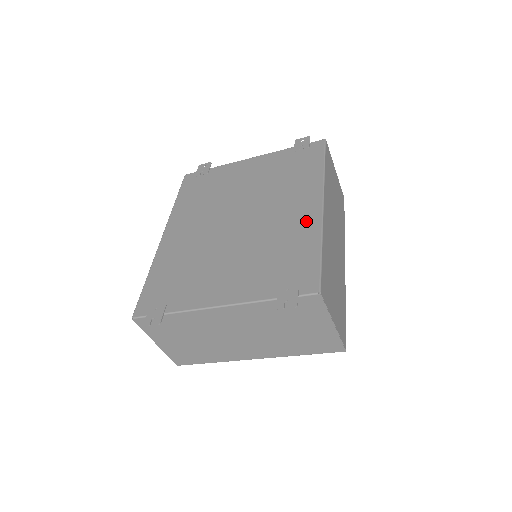
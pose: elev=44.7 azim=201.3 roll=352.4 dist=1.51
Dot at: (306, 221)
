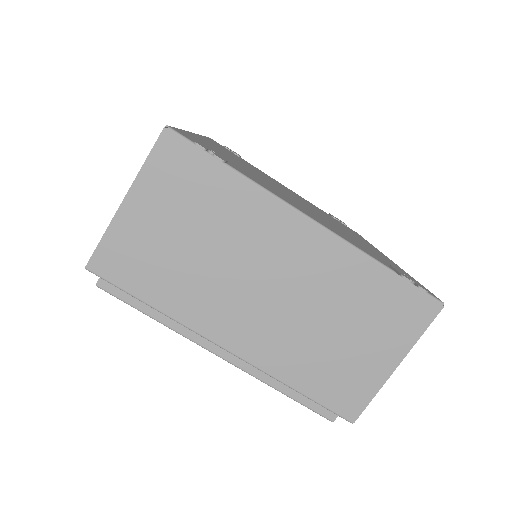
Dot at: (381, 254)
